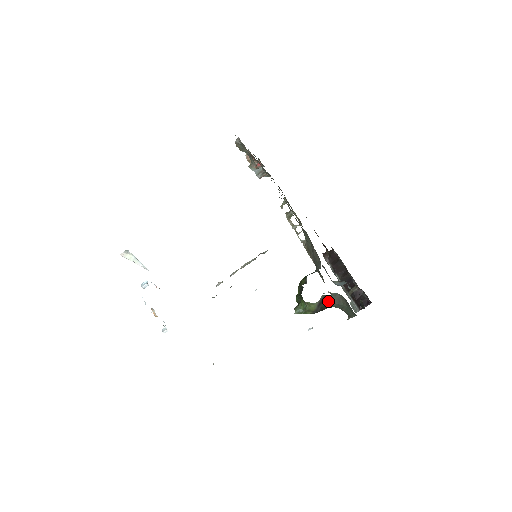
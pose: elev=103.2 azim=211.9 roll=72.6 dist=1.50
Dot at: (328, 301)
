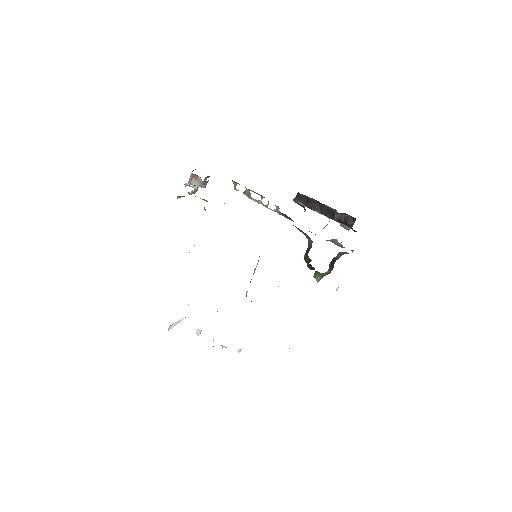
Dot at: (334, 260)
